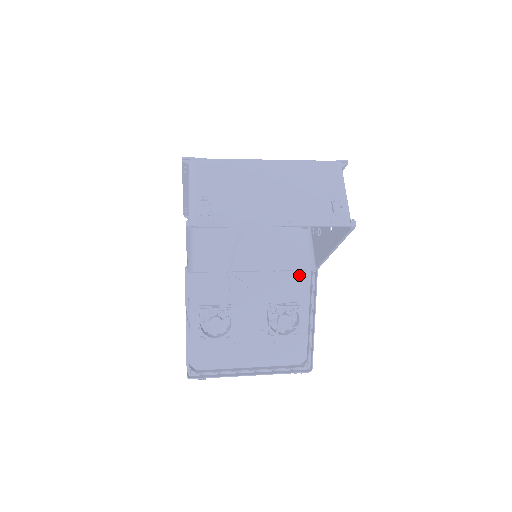
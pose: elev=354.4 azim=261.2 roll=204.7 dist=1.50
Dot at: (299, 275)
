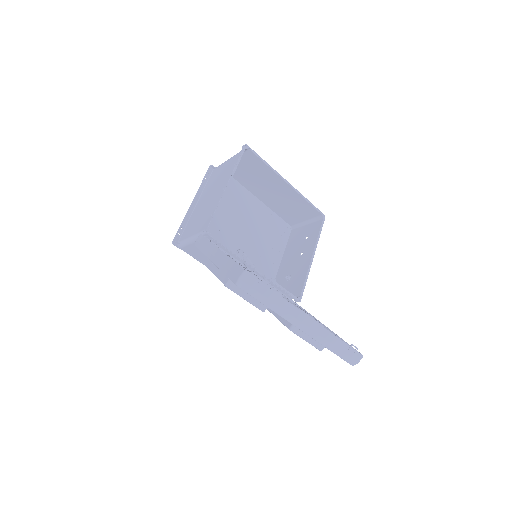
Dot at: occluded
